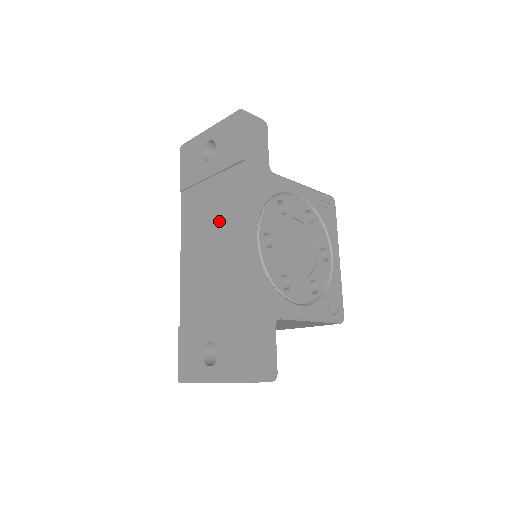
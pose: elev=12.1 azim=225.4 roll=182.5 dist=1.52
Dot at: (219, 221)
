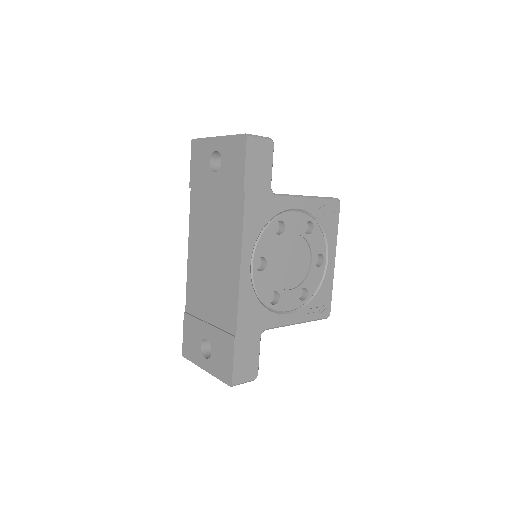
Dot at: (220, 238)
